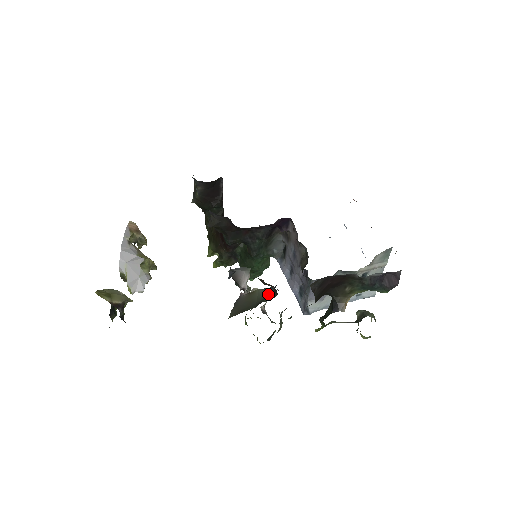
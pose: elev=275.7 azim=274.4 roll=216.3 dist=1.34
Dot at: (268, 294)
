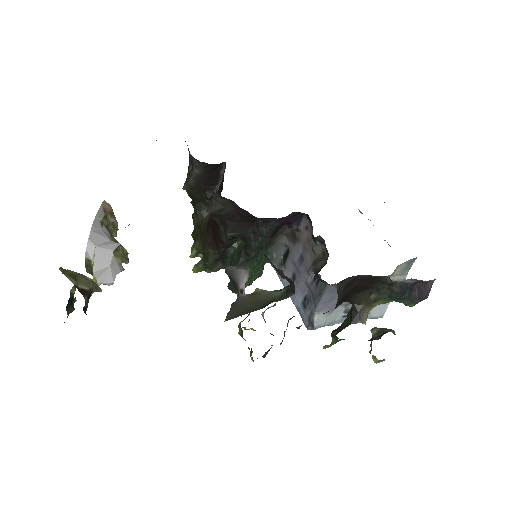
Dot at: (279, 294)
